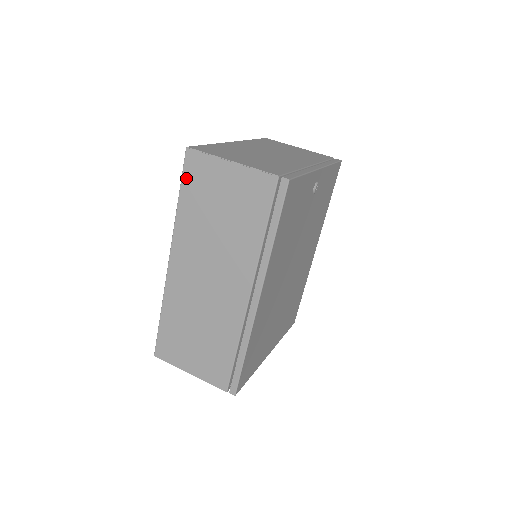
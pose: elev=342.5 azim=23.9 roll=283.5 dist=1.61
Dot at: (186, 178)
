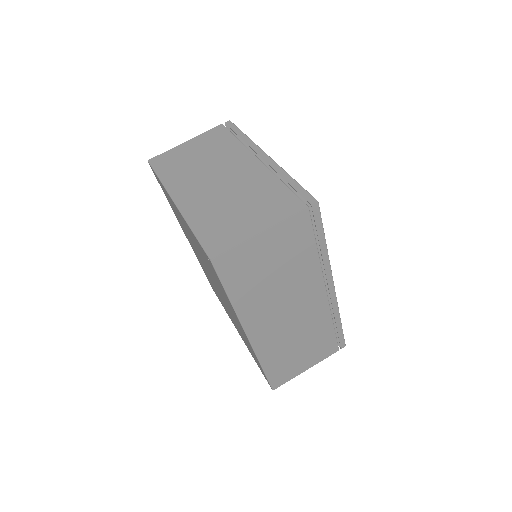
Dot at: (226, 279)
